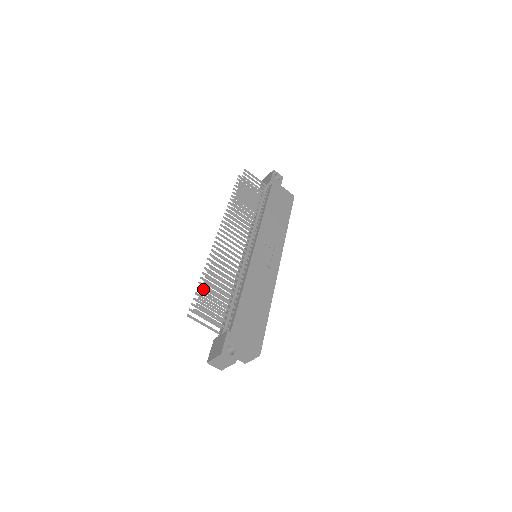
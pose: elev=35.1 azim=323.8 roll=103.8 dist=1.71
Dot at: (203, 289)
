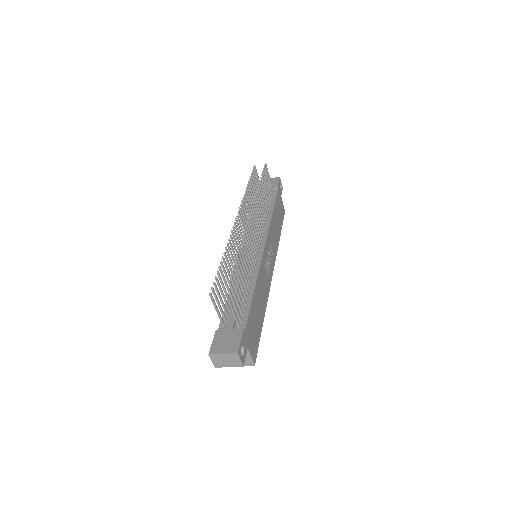
Dot at: (232, 273)
